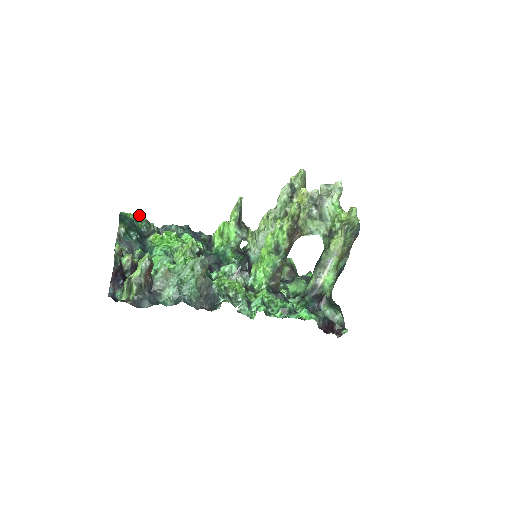
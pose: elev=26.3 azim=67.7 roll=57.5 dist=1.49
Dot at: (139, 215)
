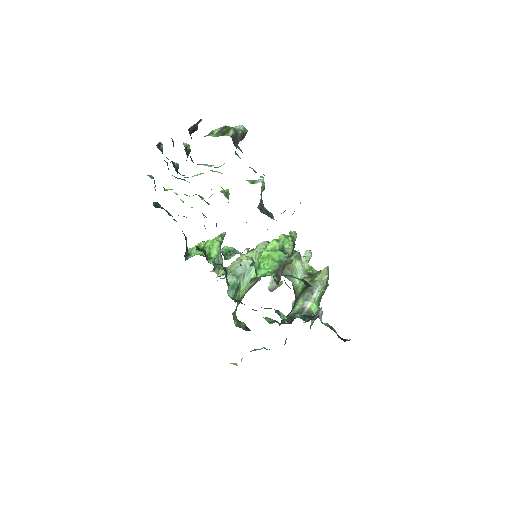
Dot at: occluded
